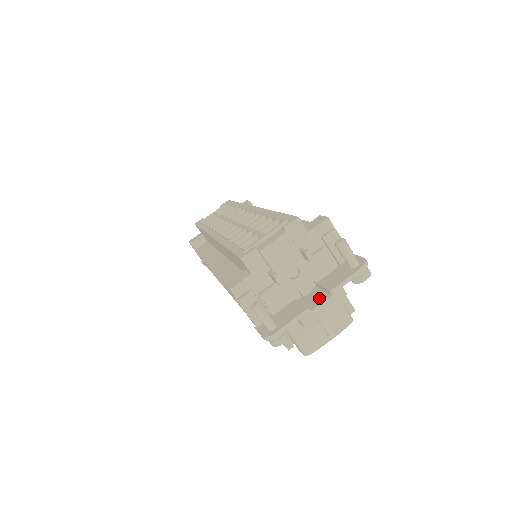
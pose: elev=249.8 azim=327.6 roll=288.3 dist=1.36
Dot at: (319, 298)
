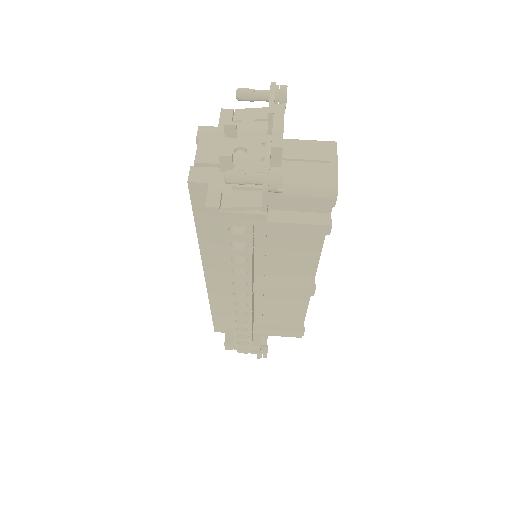
Dot at: occluded
